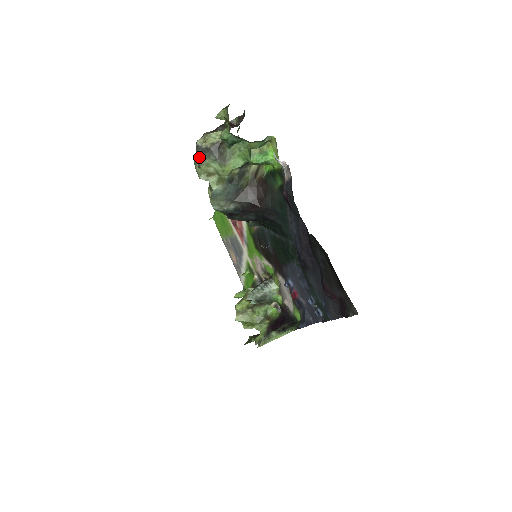
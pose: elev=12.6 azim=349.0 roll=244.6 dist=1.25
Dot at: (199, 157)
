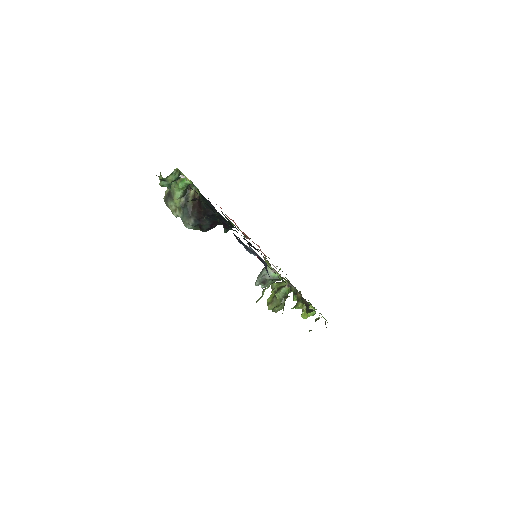
Dot at: (166, 205)
